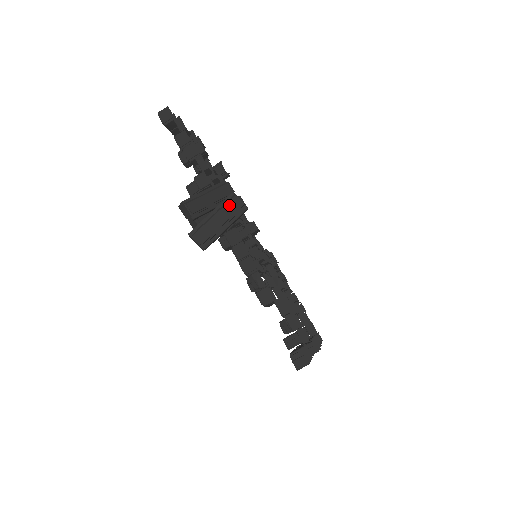
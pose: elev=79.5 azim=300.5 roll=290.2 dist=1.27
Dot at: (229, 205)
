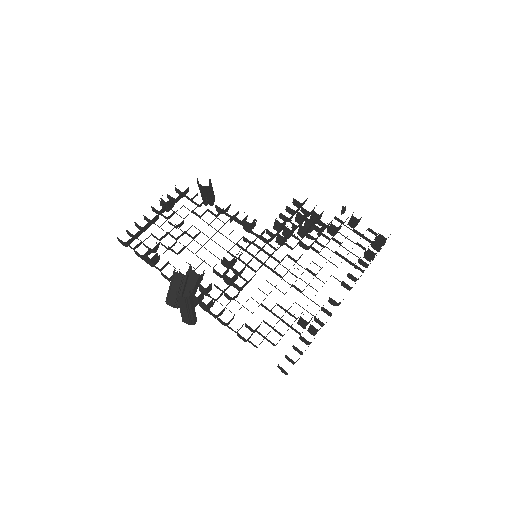
Dot at: (179, 301)
